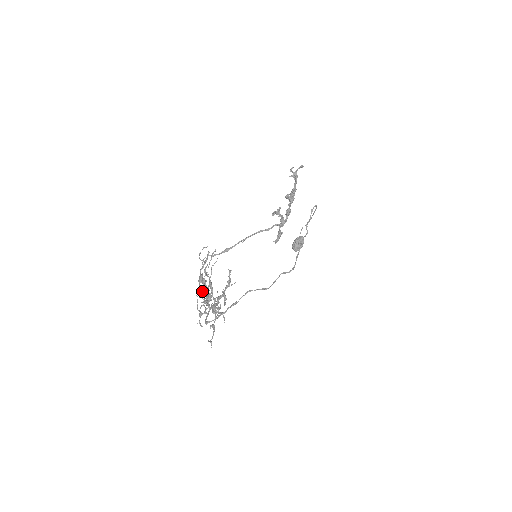
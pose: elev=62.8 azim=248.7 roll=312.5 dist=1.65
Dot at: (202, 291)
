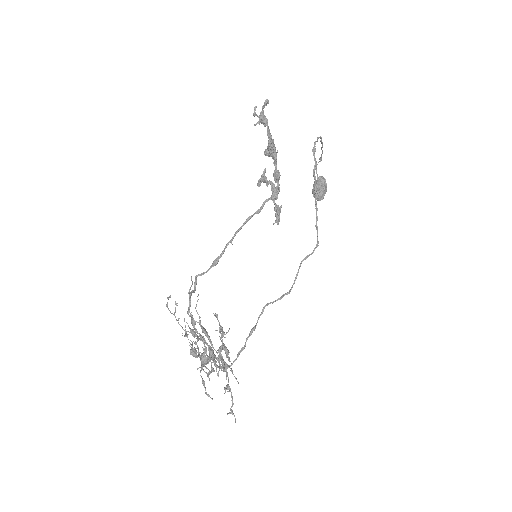
Dot at: occluded
